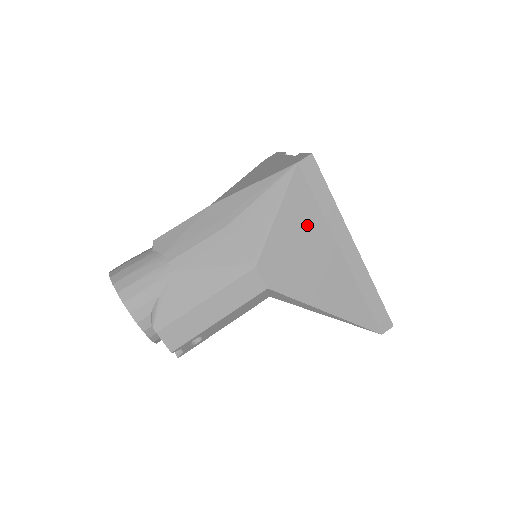
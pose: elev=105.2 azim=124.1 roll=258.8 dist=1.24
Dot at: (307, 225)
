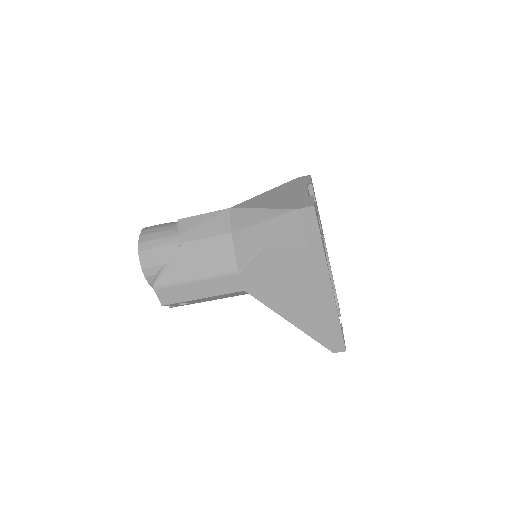
Dot at: (292, 257)
